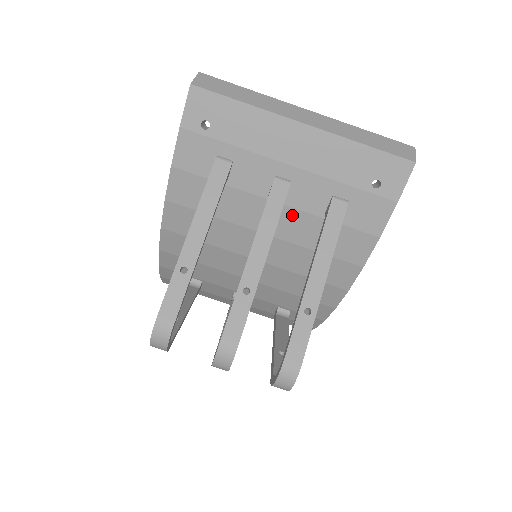
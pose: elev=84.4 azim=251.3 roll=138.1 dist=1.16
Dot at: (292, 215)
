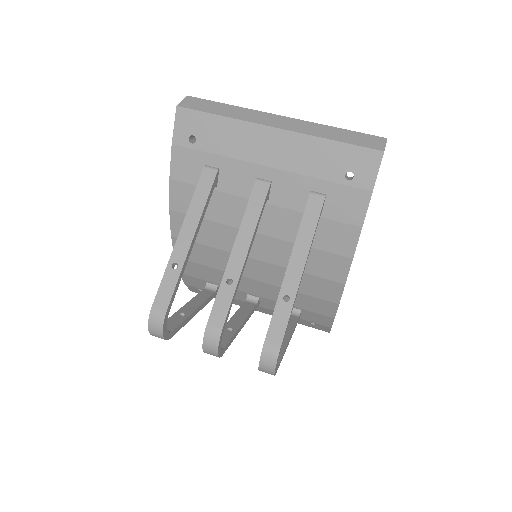
Dot at: (278, 213)
